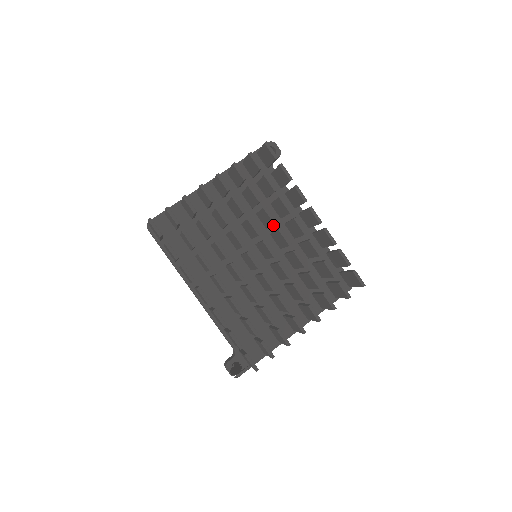
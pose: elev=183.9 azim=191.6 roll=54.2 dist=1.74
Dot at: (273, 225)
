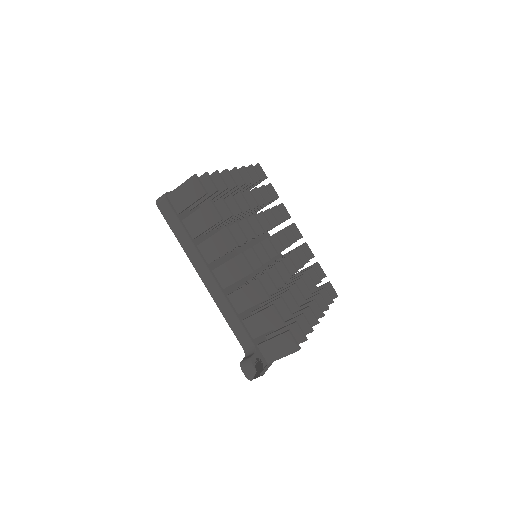
Dot at: (256, 239)
